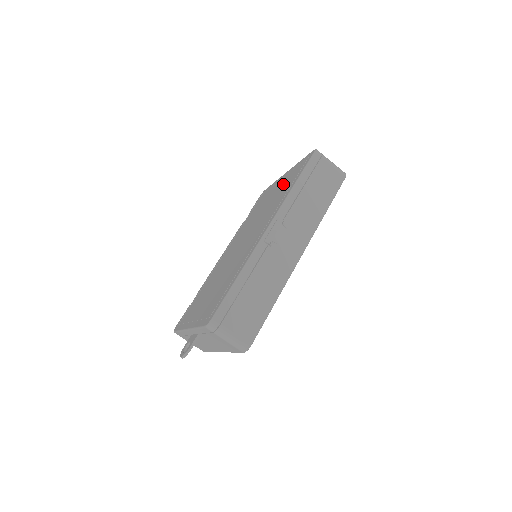
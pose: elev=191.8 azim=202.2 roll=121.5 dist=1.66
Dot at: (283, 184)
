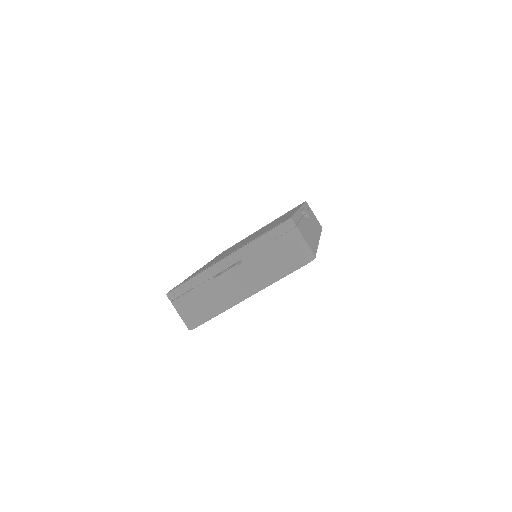
Dot at: (273, 221)
